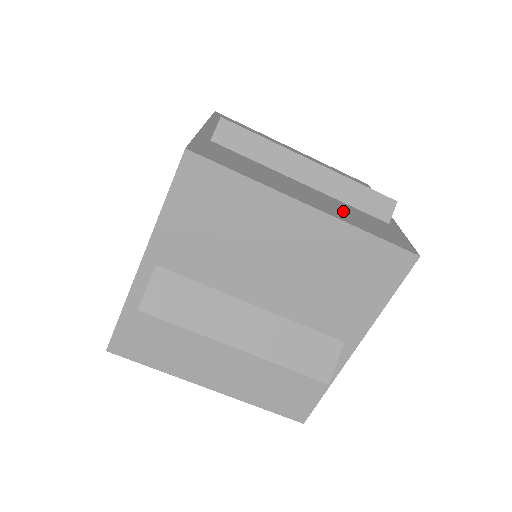
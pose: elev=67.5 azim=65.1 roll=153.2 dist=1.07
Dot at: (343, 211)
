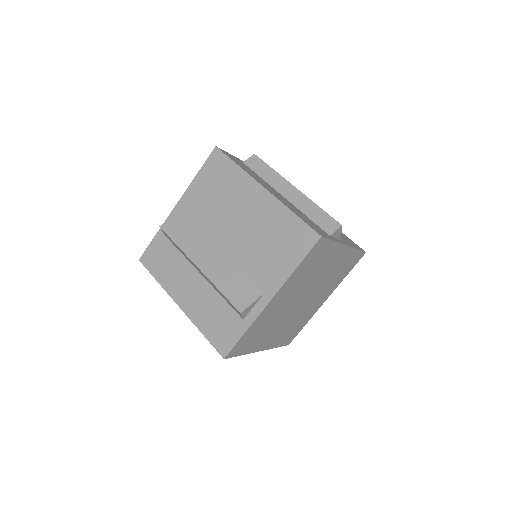
Dot at: occluded
